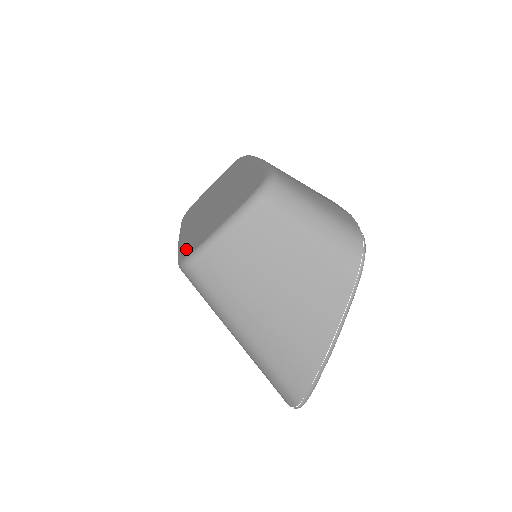
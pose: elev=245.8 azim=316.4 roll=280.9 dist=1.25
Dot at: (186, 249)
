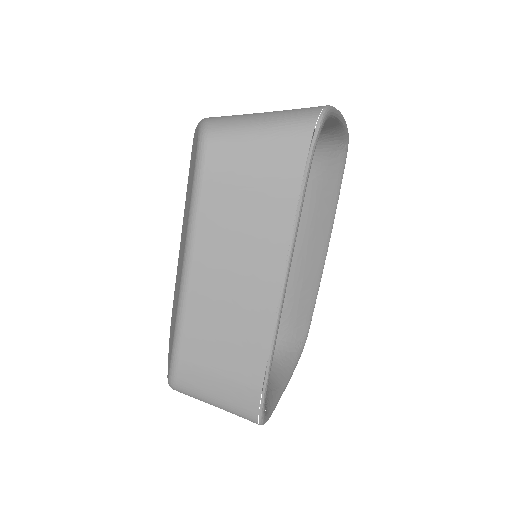
Dot at: occluded
